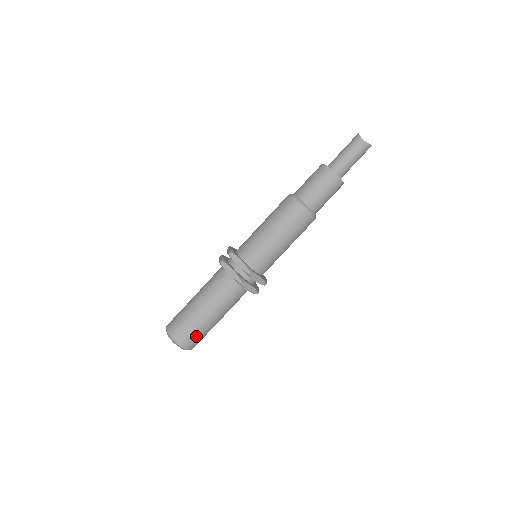
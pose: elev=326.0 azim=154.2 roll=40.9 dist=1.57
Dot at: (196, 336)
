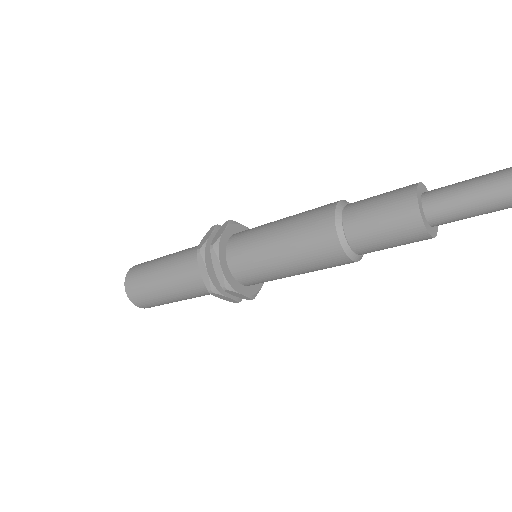
Dot at: (154, 304)
